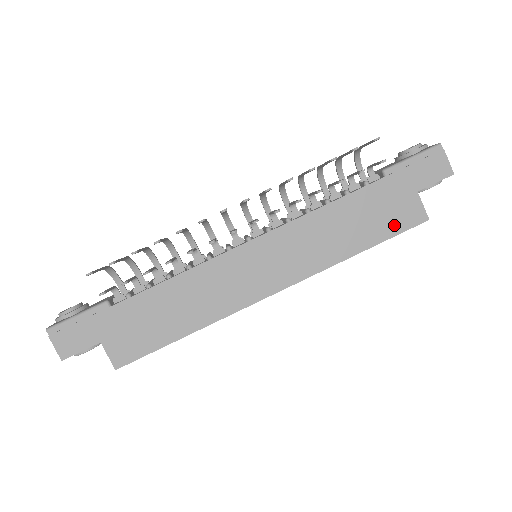
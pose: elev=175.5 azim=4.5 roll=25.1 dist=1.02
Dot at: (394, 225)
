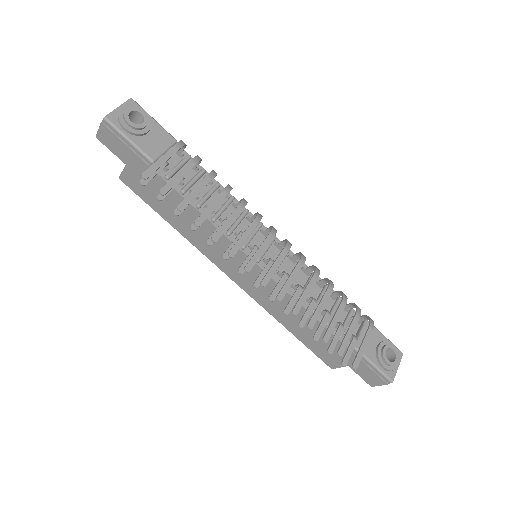
Dot at: (317, 350)
